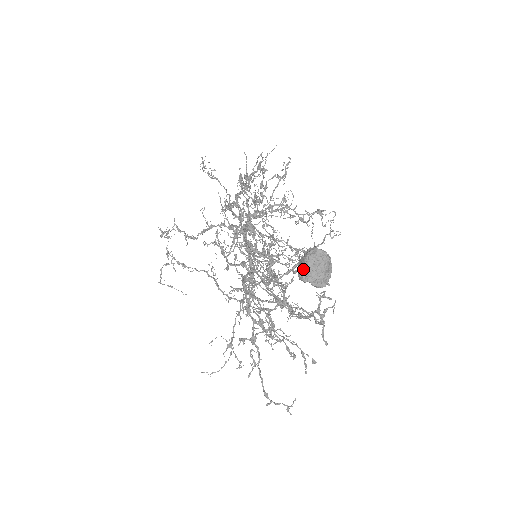
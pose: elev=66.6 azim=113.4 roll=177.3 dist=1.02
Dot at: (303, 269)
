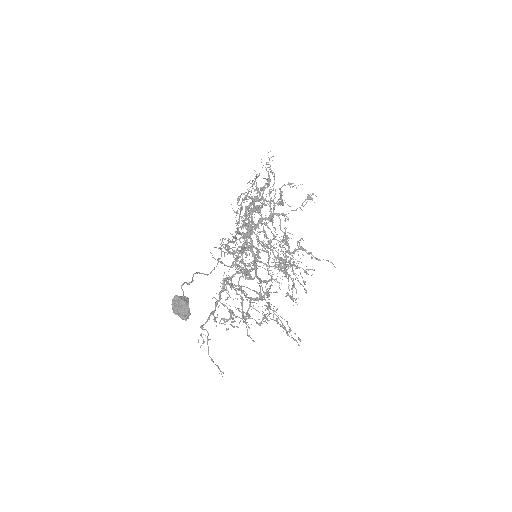
Dot at: (172, 308)
